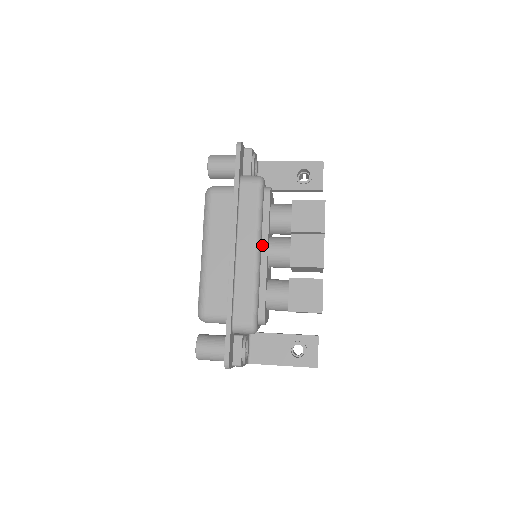
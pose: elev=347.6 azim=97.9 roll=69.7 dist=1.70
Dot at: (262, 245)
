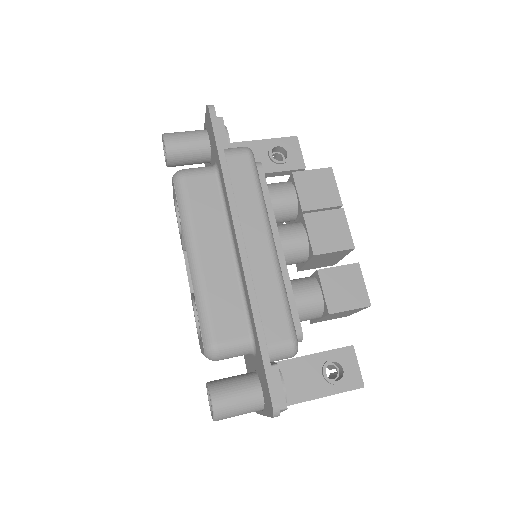
Dot at: occluded
